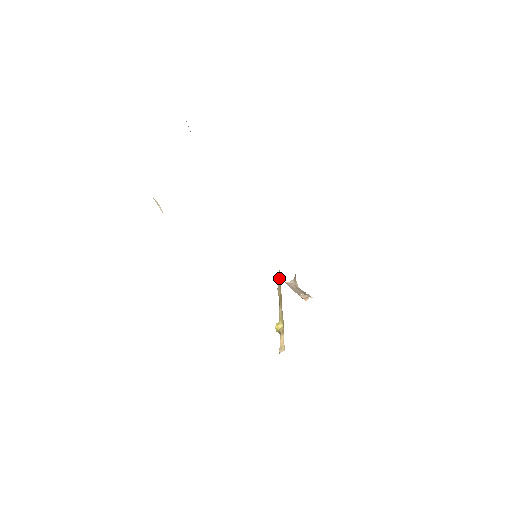
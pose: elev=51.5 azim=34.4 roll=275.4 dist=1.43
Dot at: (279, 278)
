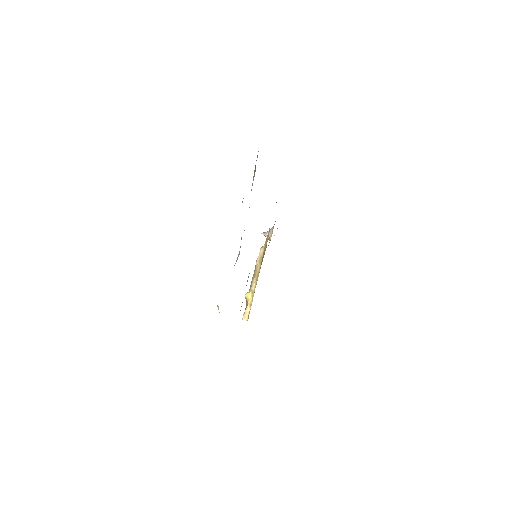
Dot at: (262, 254)
